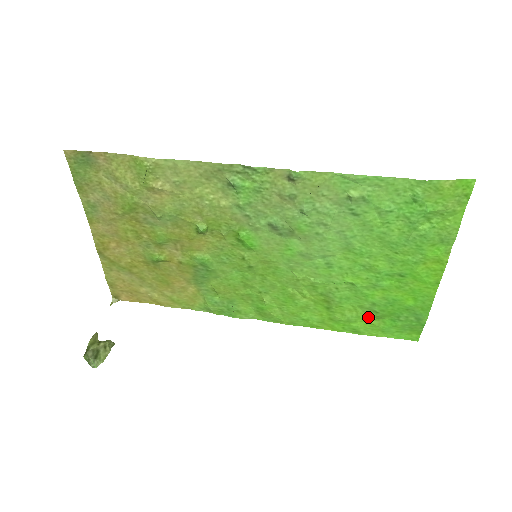
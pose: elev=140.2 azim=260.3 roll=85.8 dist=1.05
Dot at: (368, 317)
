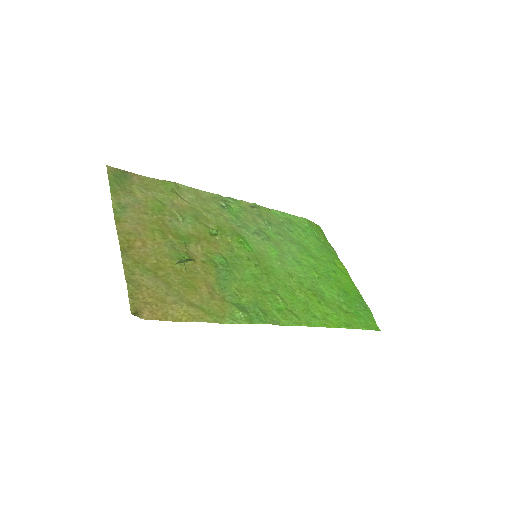
Dot at: (343, 311)
